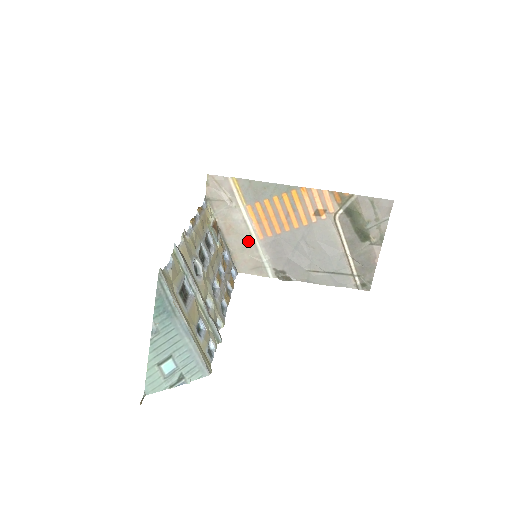
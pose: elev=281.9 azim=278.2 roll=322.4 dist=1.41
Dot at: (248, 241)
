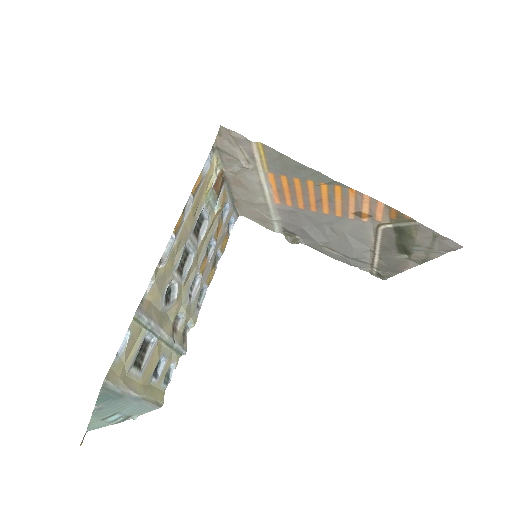
Dot at: (259, 200)
